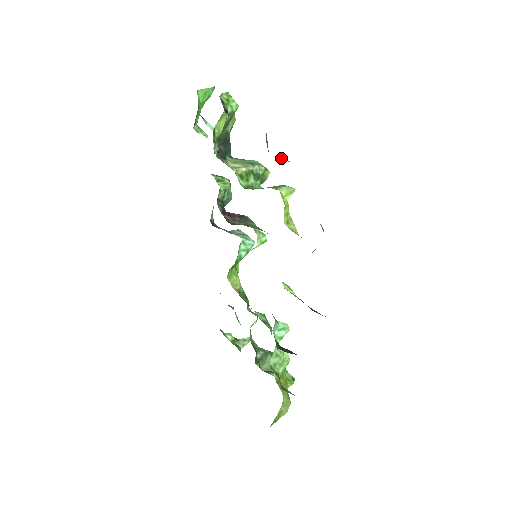
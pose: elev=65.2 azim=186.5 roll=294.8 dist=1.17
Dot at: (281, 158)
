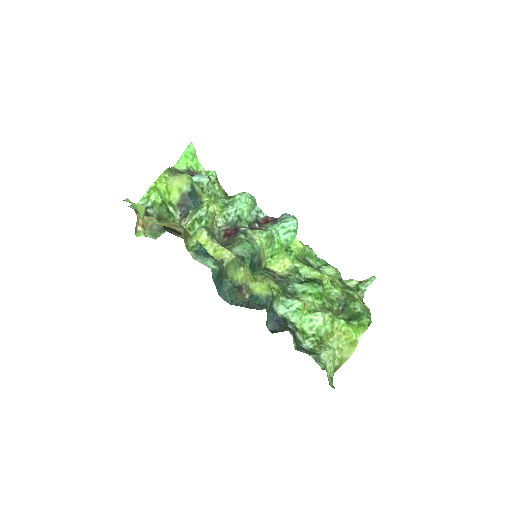
Dot at: (158, 235)
